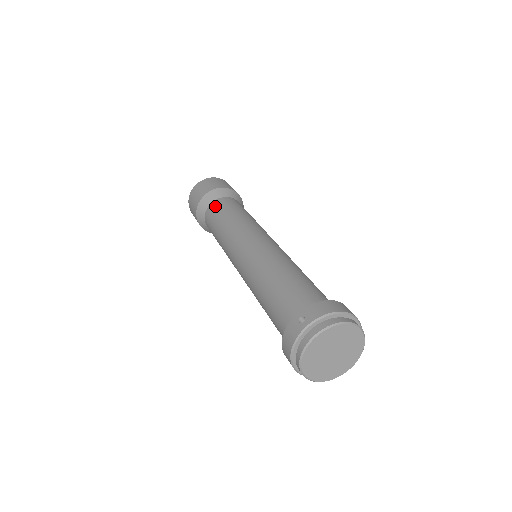
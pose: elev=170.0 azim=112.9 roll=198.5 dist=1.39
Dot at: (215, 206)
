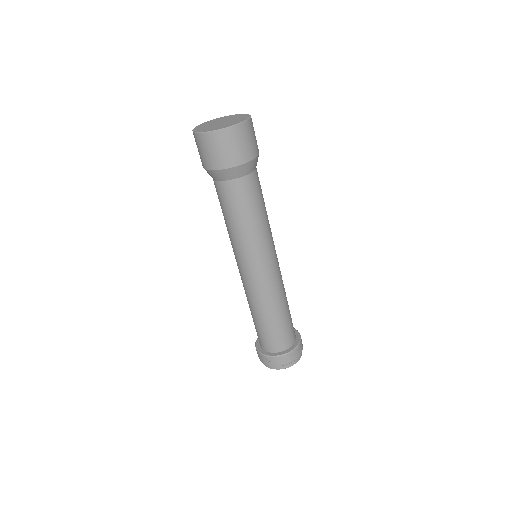
Dot at: (226, 192)
